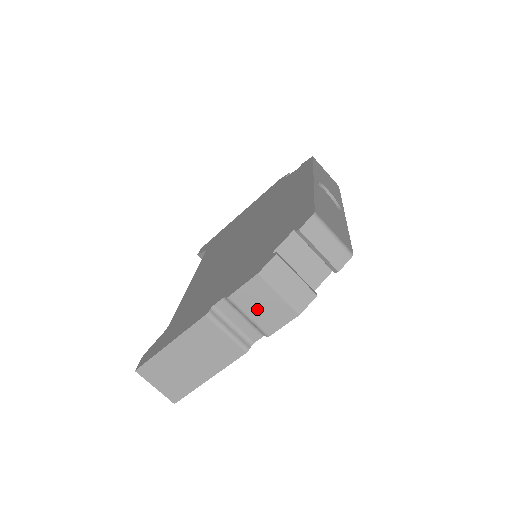
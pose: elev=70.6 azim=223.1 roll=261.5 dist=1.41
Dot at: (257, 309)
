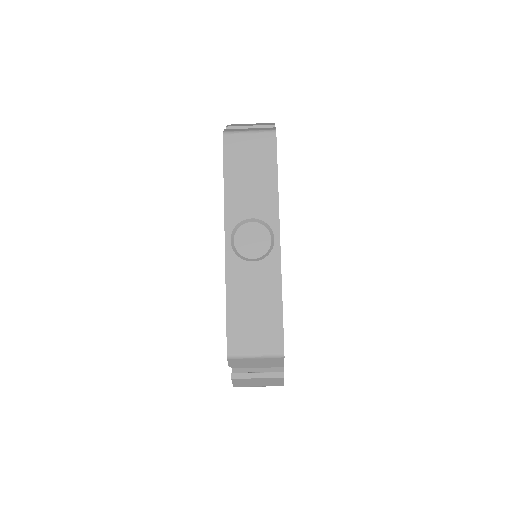
Dot at: occluded
